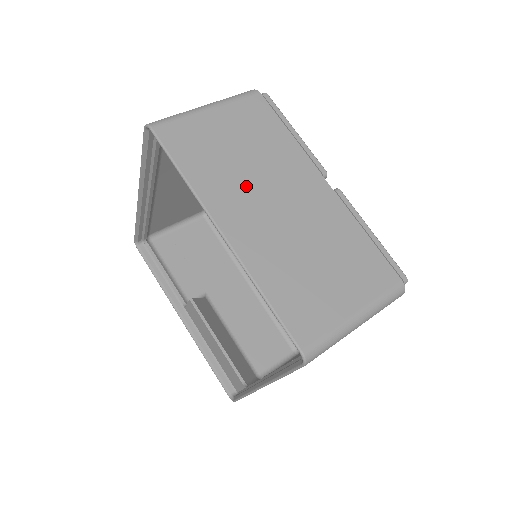
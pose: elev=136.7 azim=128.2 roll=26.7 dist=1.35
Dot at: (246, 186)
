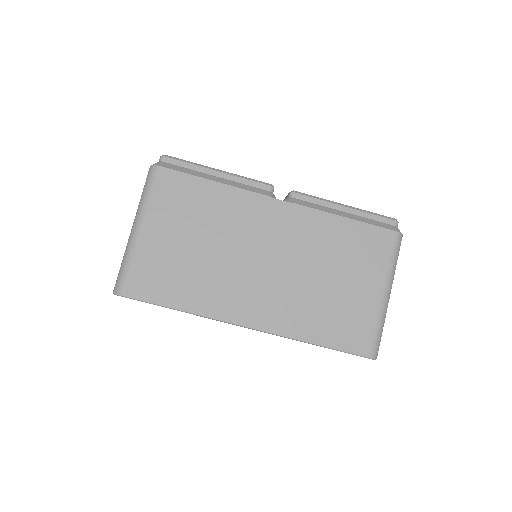
Dot at: (230, 271)
